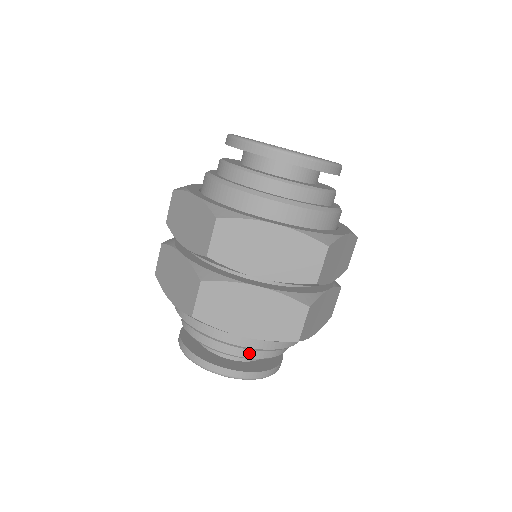
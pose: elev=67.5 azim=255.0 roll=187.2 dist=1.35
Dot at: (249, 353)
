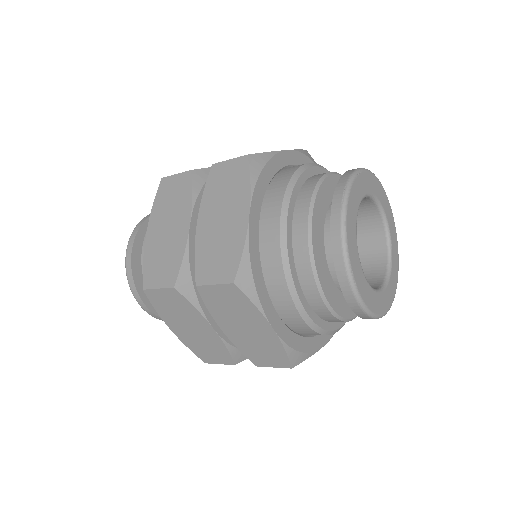
Dot at: occluded
